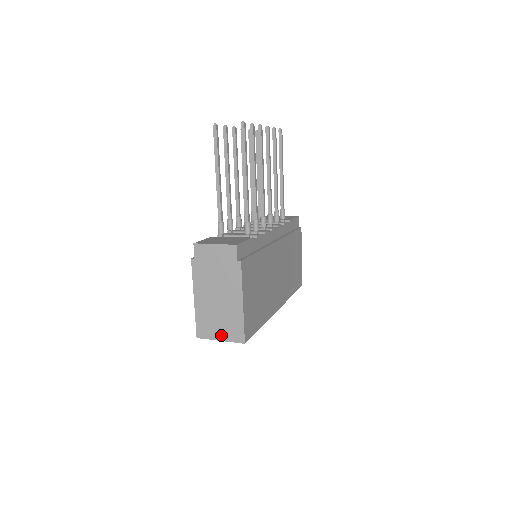
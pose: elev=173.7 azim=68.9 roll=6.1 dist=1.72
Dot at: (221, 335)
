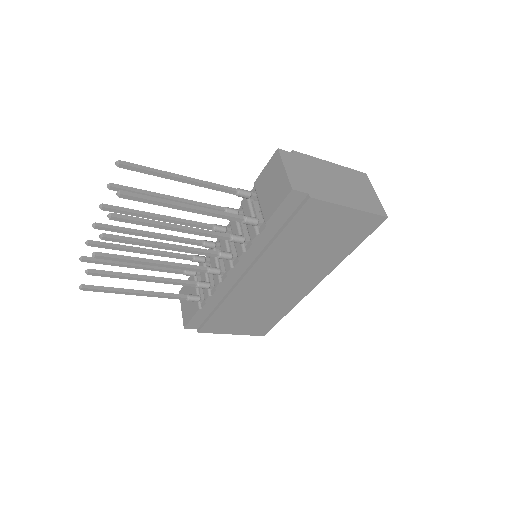
Dot at: occluded
